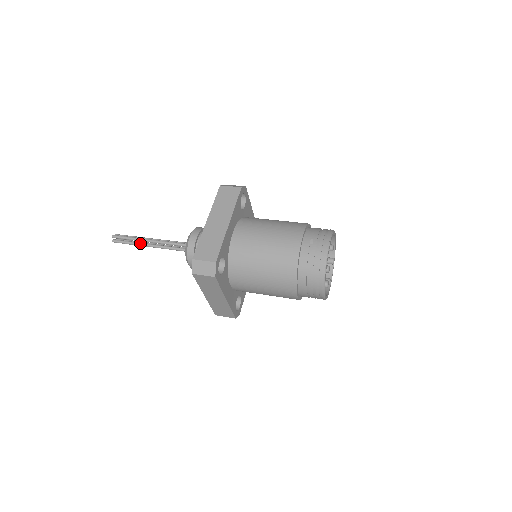
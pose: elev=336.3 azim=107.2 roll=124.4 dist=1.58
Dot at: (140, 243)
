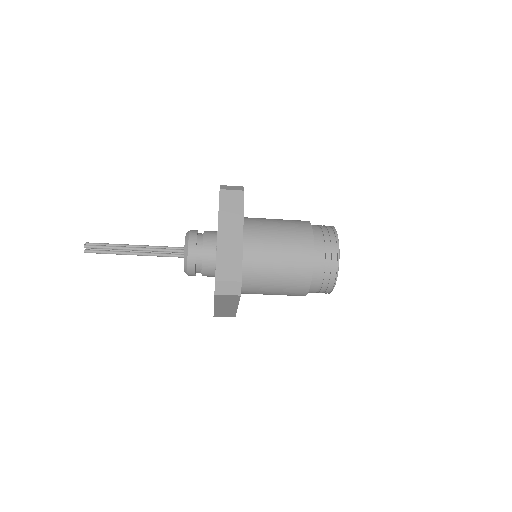
Dot at: (121, 246)
